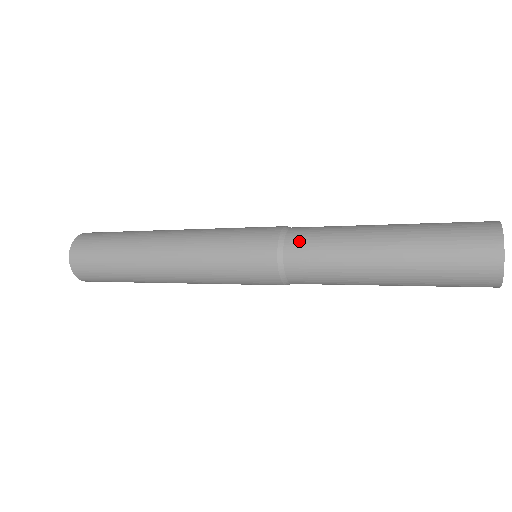
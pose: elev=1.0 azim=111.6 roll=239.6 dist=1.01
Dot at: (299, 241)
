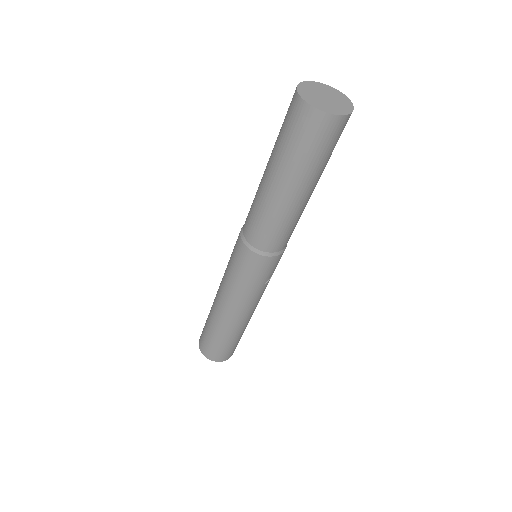
Dot at: occluded
